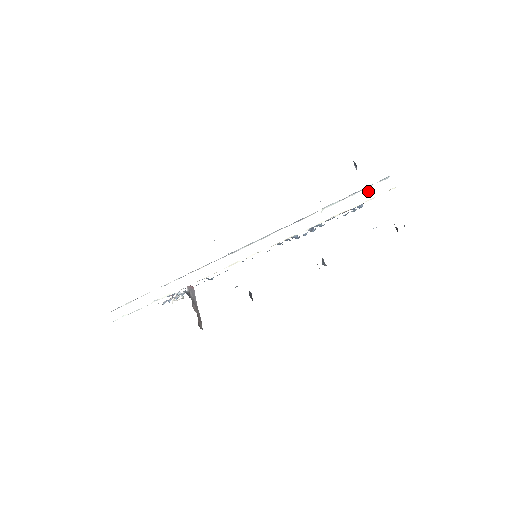
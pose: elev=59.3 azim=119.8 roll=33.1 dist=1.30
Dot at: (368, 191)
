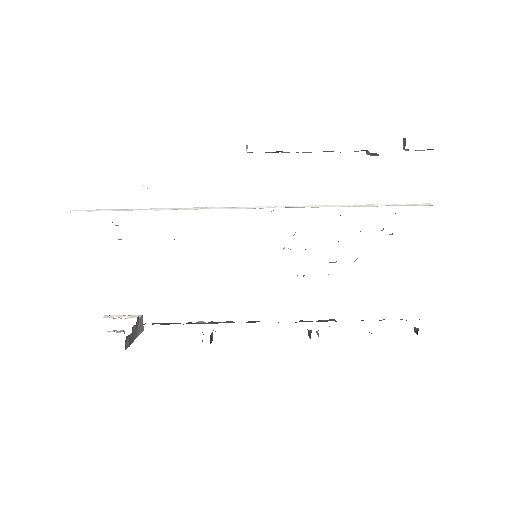
Dot at: (405, 204)
